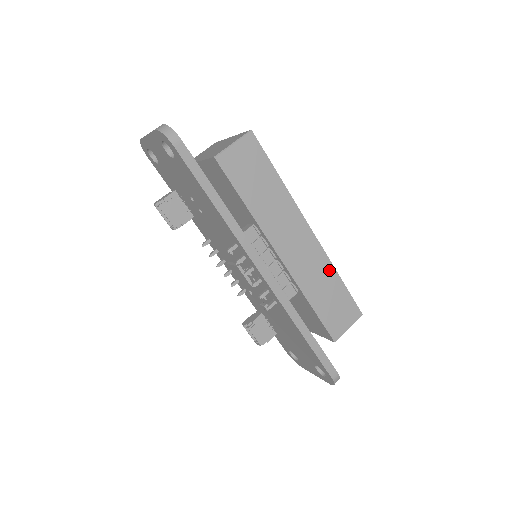
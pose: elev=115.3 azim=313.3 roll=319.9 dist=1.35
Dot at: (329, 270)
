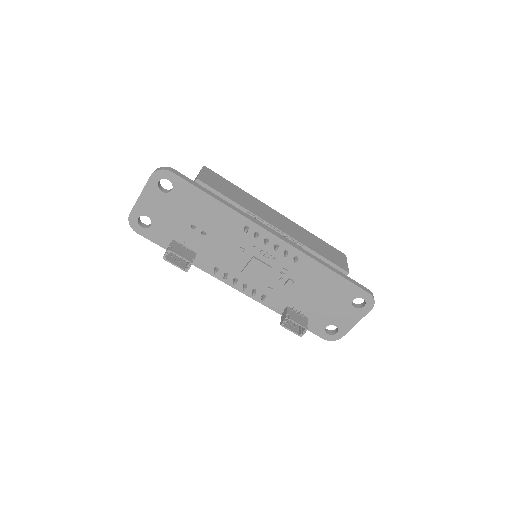
Dot at: (306, 232)
